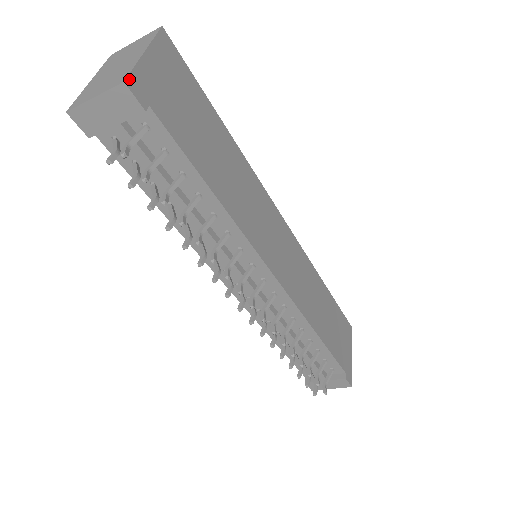
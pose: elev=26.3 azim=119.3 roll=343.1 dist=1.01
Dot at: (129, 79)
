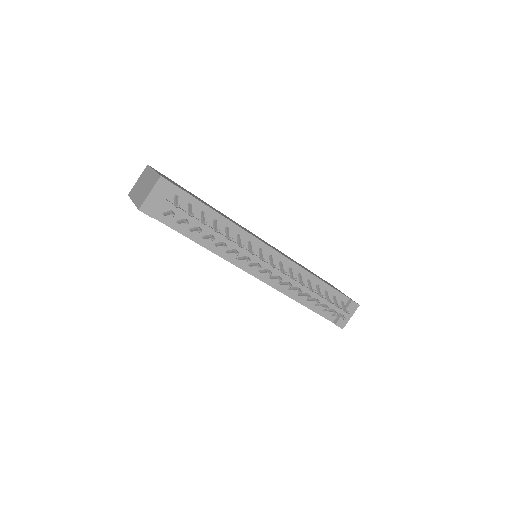
Dot at: (161, 176)
